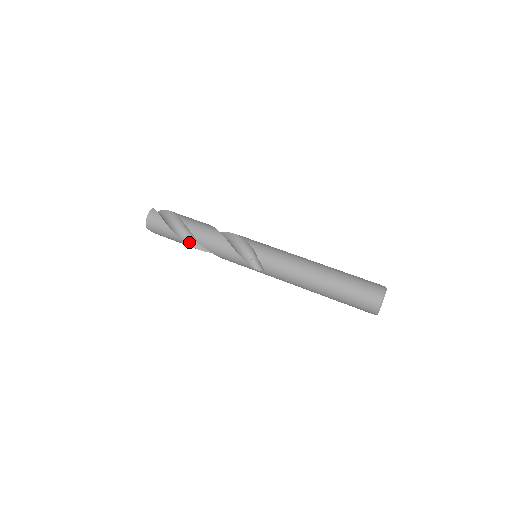
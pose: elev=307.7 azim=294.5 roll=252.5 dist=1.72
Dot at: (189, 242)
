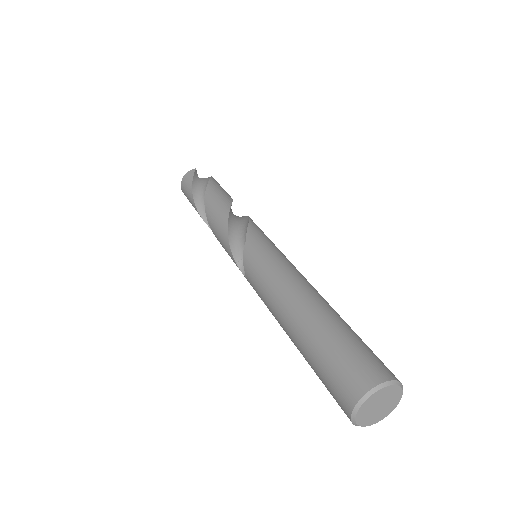
Dot at: (205, 217)
